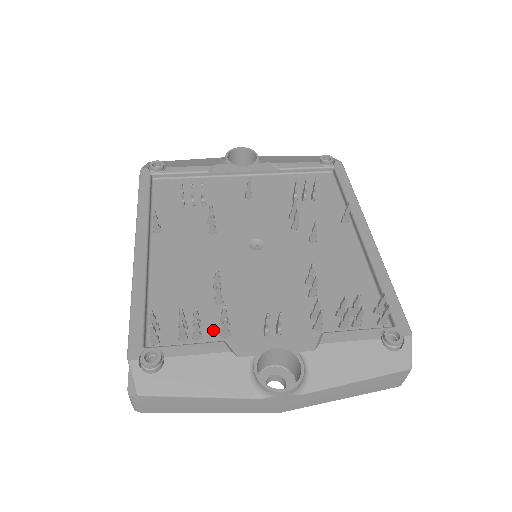
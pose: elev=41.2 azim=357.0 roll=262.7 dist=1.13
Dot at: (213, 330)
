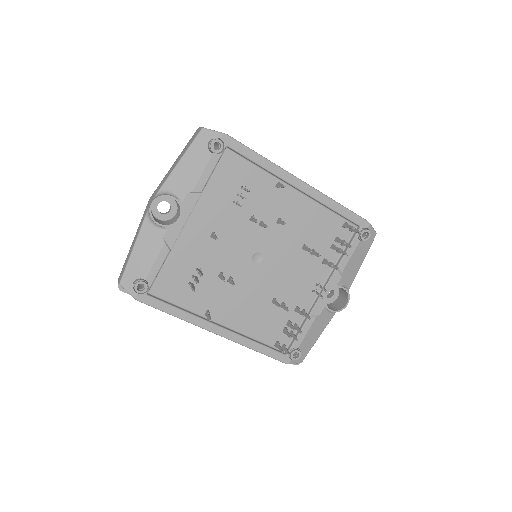
Dot at: (296, 316)
